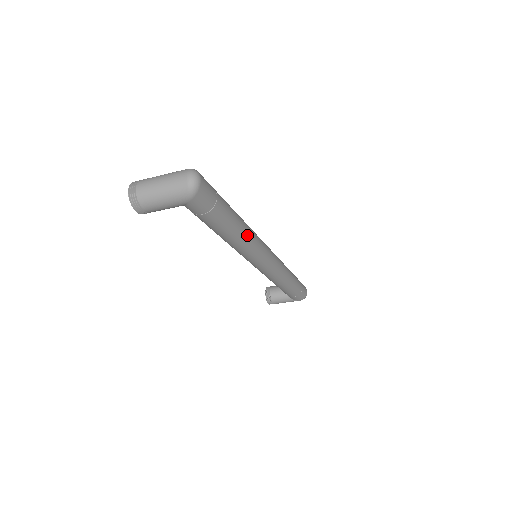
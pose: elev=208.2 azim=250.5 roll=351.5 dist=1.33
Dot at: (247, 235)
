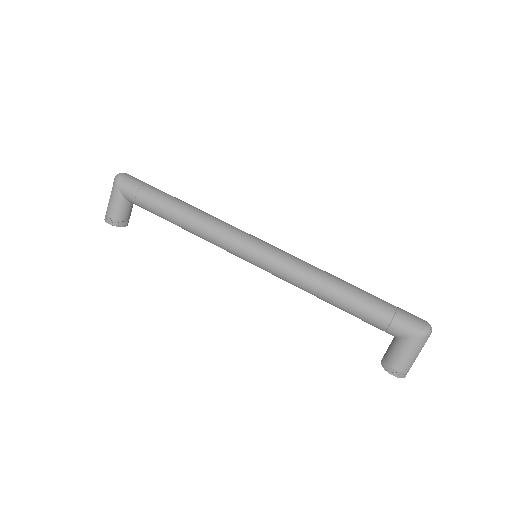
Dot at: (199, 214)
